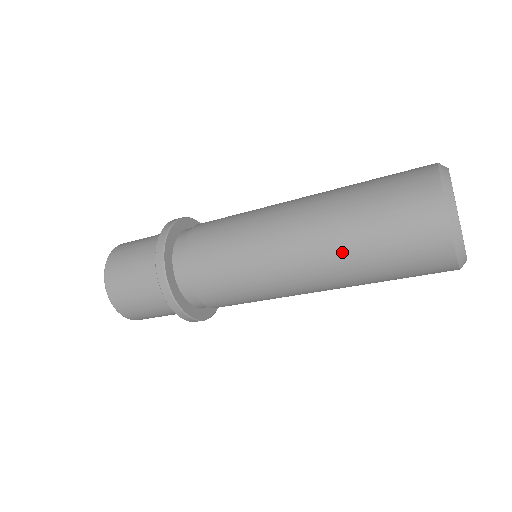
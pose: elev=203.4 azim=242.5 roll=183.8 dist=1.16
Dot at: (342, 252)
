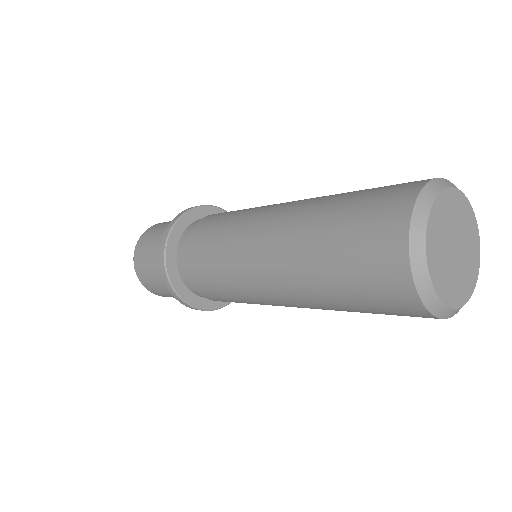
Dot at: occluded
